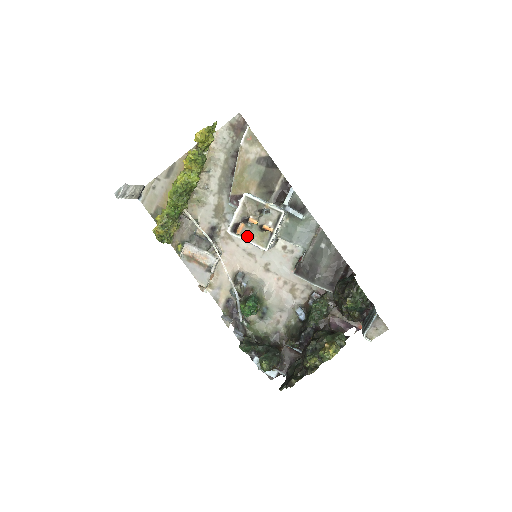
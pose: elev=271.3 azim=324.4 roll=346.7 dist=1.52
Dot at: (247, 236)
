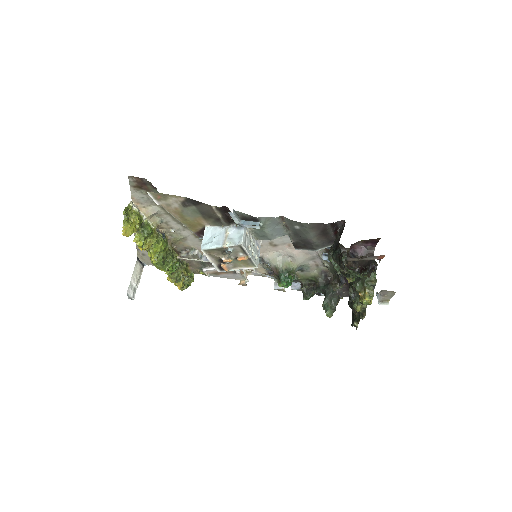
Dot at: (235, 267)
